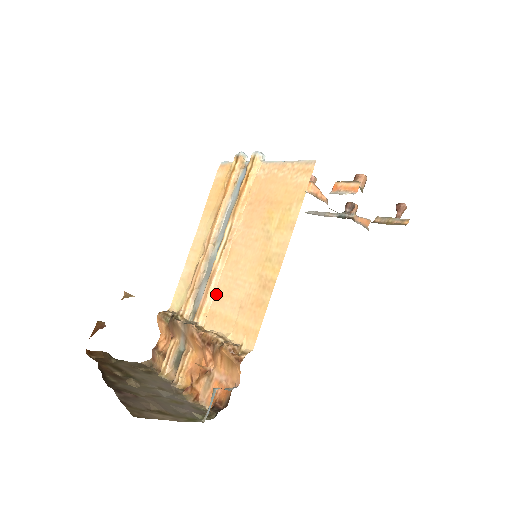
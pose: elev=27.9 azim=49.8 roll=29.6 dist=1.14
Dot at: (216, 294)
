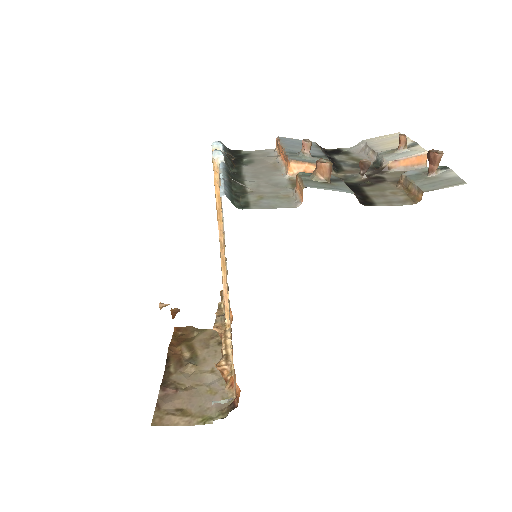
Dot at: (228, 298)
